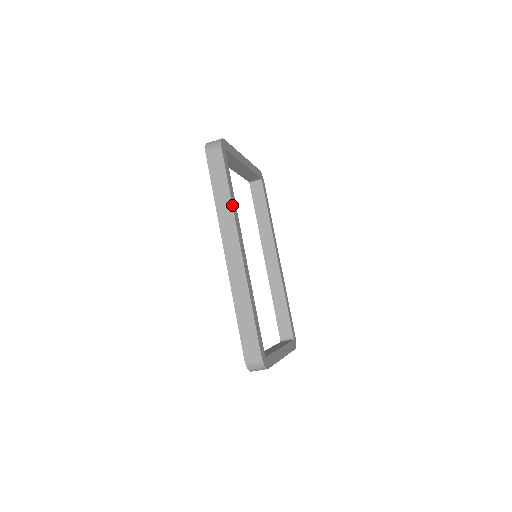
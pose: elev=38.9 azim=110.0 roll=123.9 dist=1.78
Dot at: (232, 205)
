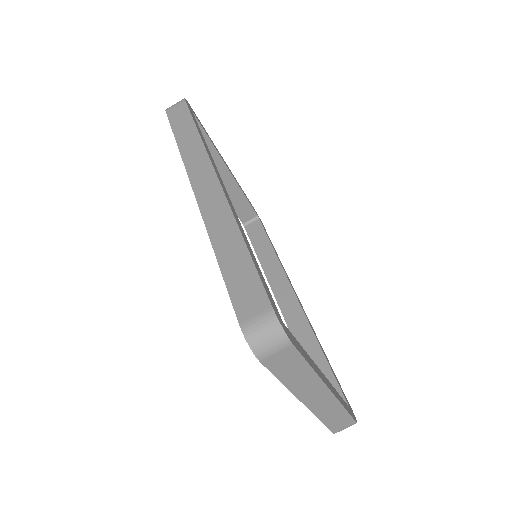
Dot at: (201, 140)
